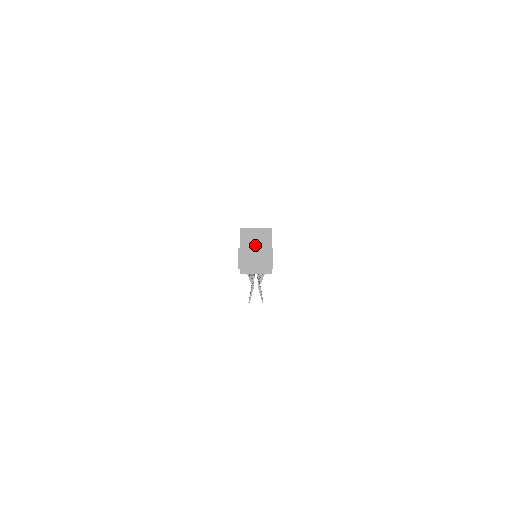
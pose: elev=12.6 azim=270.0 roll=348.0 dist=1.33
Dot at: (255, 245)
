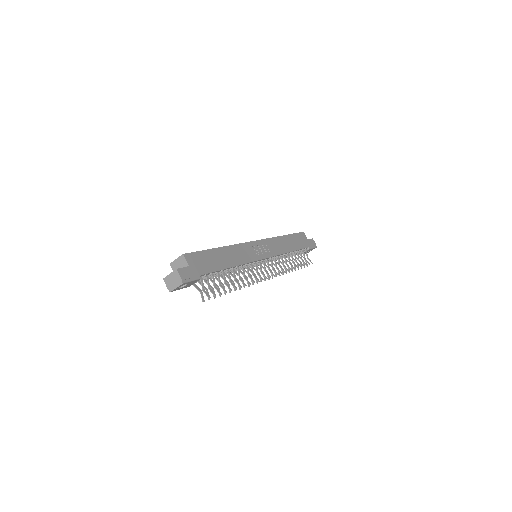
Dot at: occluded
